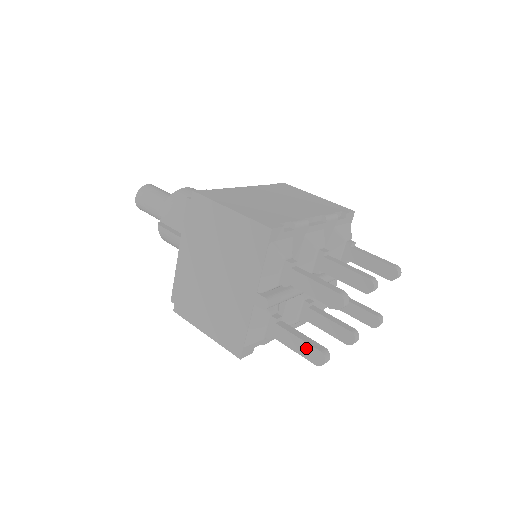
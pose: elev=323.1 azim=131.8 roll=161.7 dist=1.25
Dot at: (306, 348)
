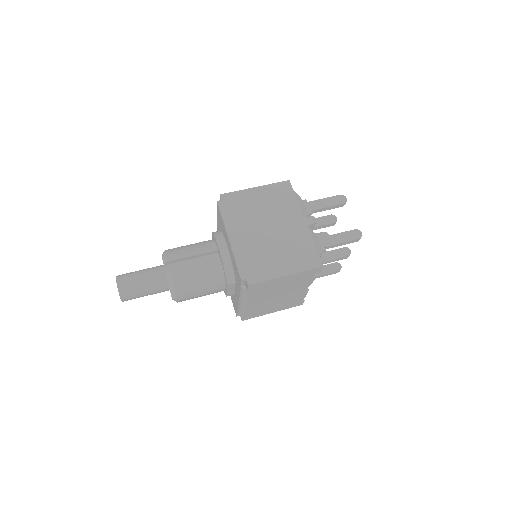
Dot at: (348, 234)
